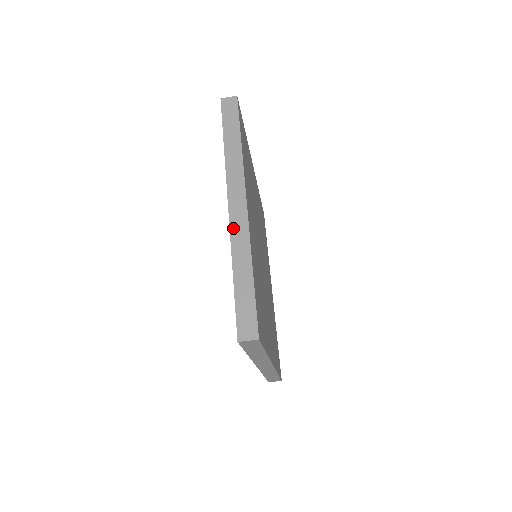
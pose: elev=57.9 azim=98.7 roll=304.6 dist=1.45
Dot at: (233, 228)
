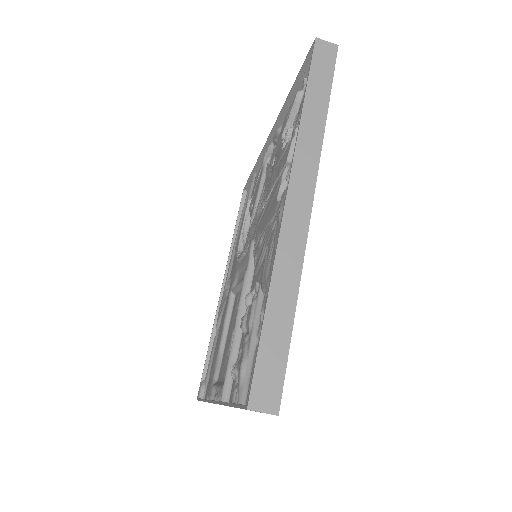
Dot at: (285, 232)
